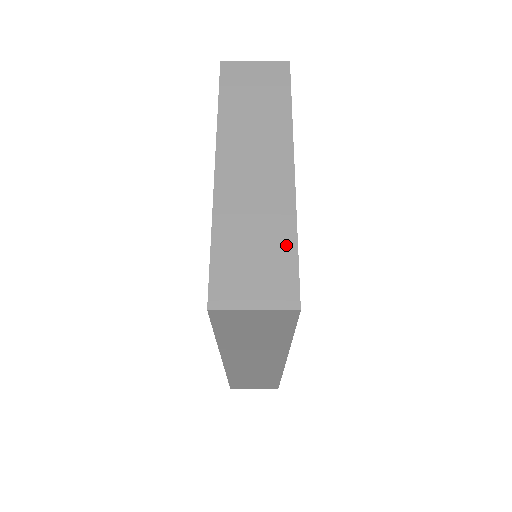
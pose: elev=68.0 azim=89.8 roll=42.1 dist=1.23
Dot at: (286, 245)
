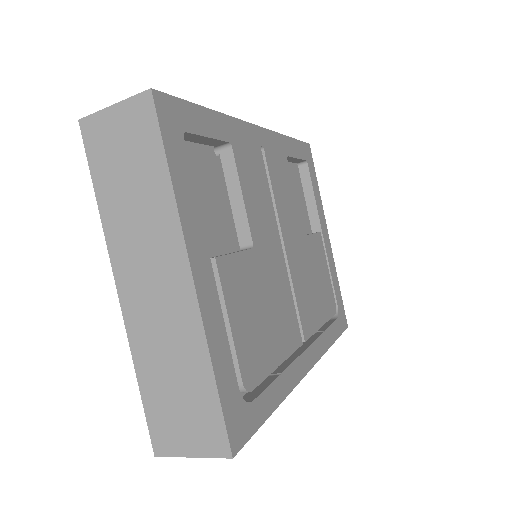
Dot at: (204, 384)
